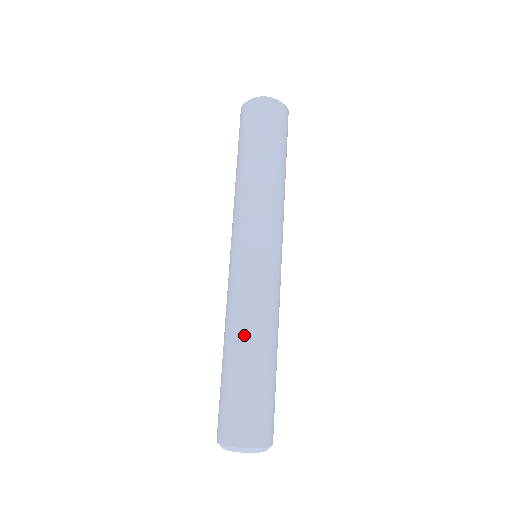
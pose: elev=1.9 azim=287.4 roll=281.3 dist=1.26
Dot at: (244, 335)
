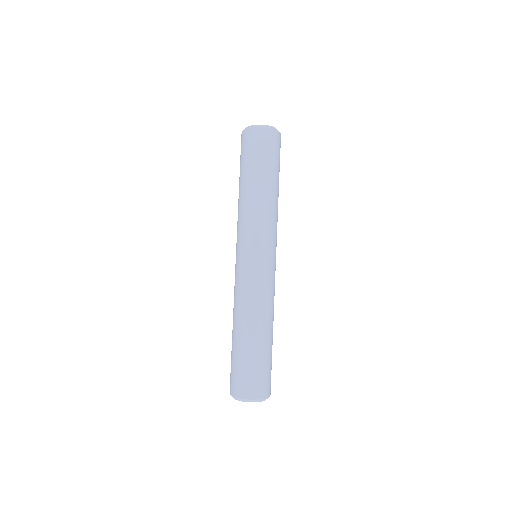
Dot at: (252, 320)
